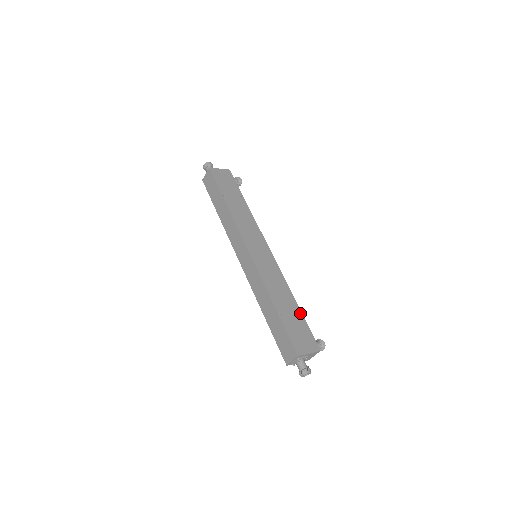
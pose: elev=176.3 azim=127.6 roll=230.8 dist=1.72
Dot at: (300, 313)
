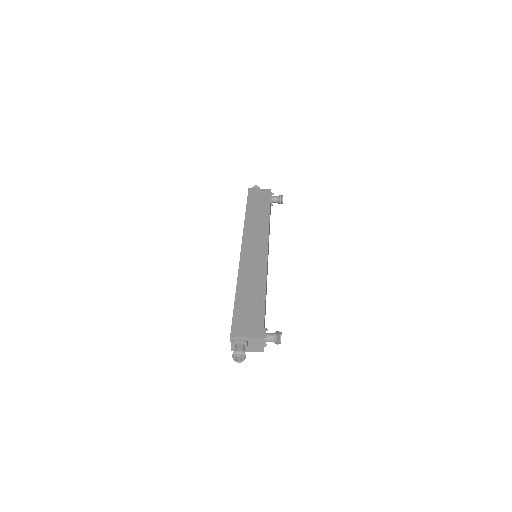
Dot at: (263, 302)
